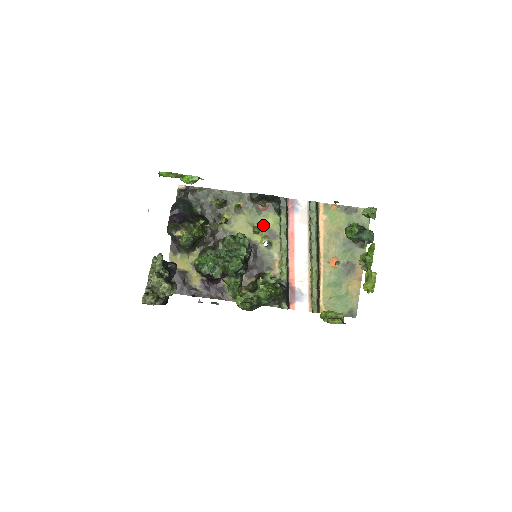
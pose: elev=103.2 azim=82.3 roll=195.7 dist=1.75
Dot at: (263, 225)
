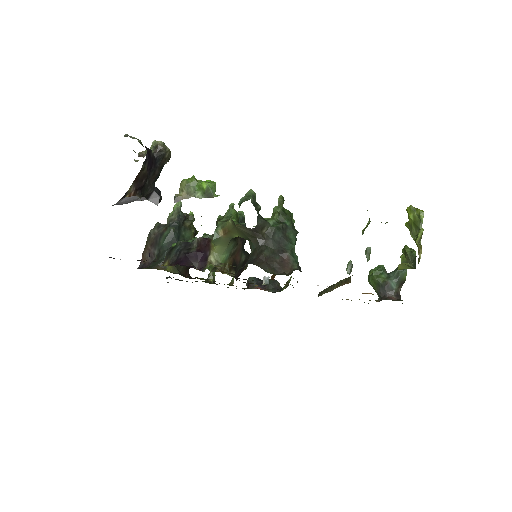
Dot at: occluded
